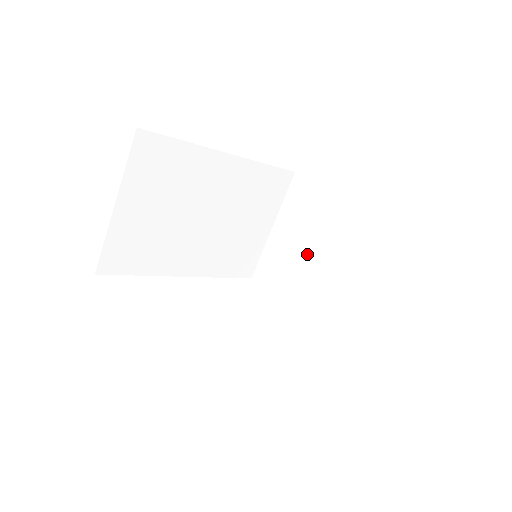
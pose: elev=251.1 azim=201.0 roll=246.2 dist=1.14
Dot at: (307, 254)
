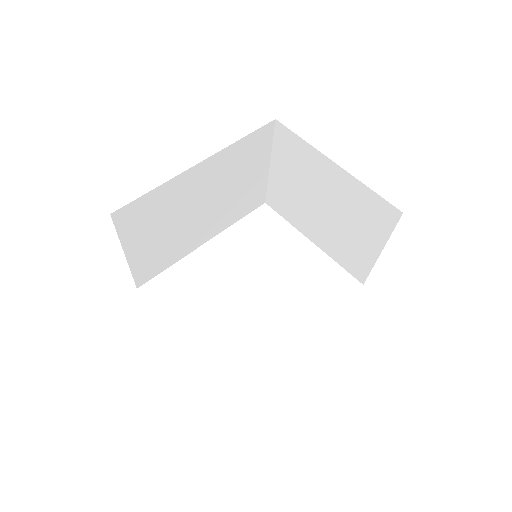
Dot at: (307, 198)
